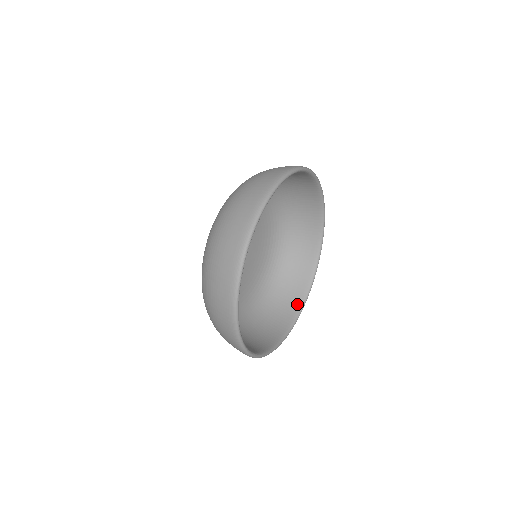
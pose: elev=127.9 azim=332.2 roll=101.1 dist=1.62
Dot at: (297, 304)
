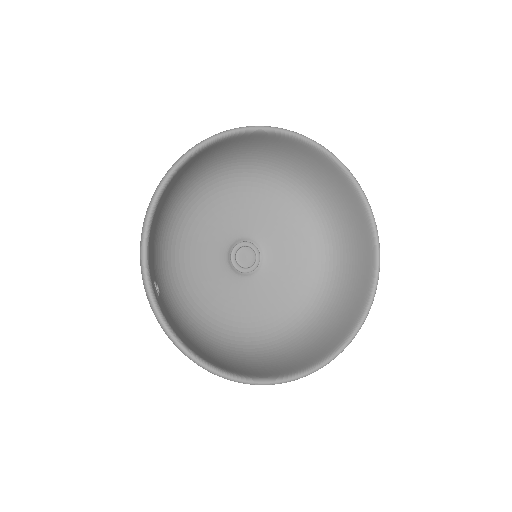
Dot at: (323, 354)
